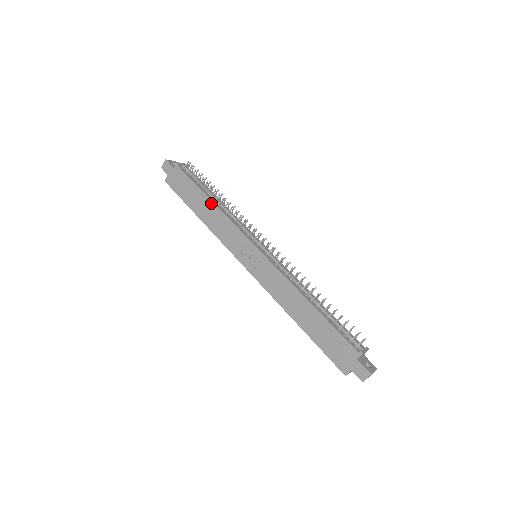
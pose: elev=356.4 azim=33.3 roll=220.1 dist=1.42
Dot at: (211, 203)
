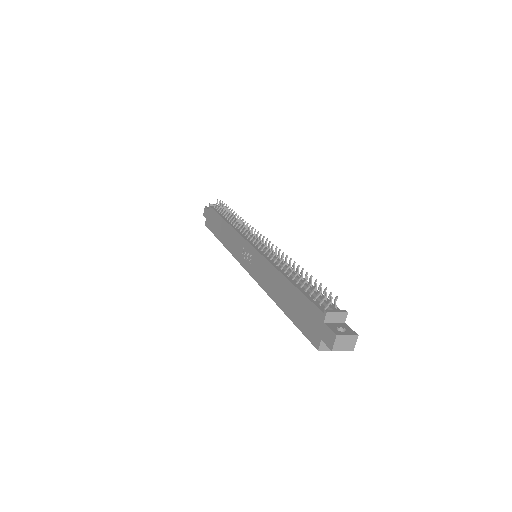
Dot at: (225, 223)
